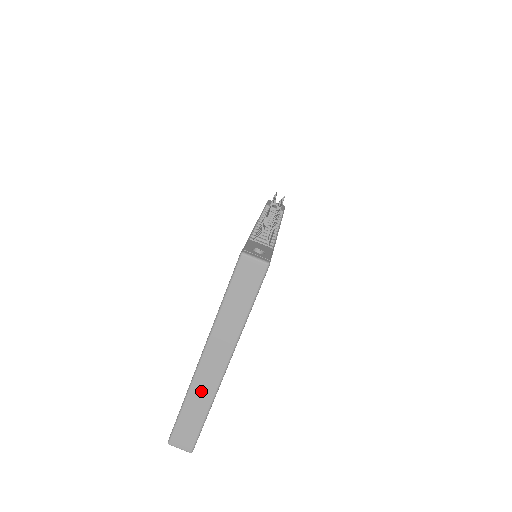
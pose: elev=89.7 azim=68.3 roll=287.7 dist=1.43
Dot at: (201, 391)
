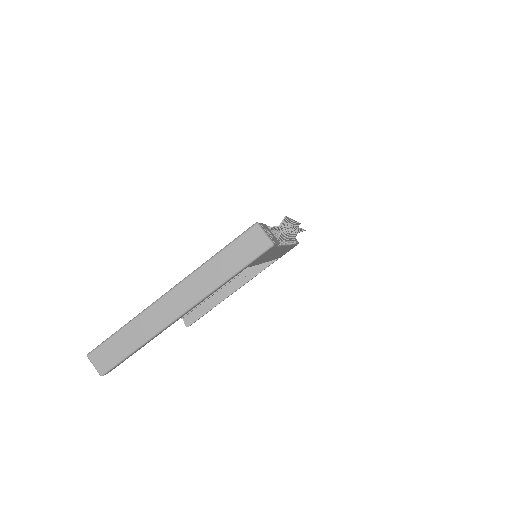
Dot at: (147, 323)
